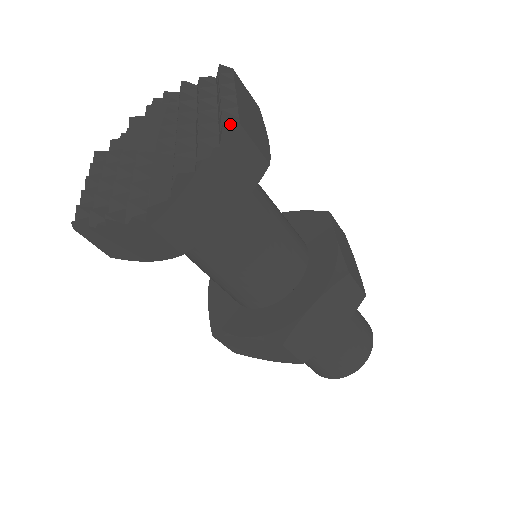
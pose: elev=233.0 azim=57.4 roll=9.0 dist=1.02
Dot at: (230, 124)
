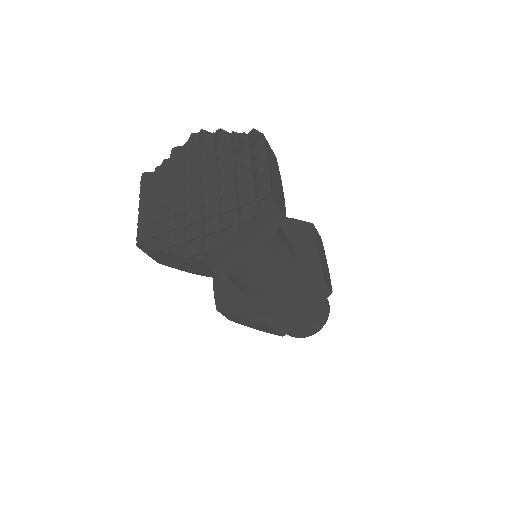
Dot at: (266, 199)
